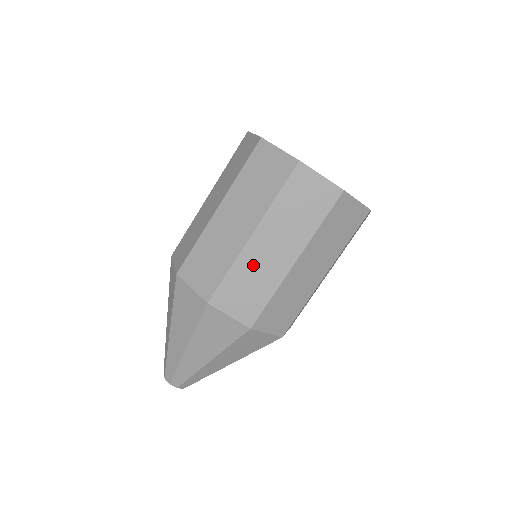
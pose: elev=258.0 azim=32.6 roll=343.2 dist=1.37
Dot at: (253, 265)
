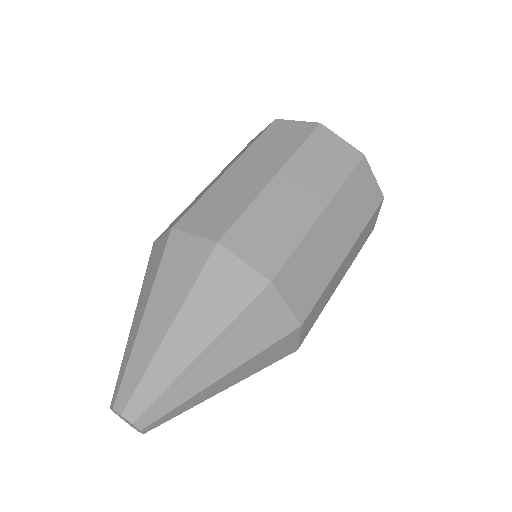
Dot at: (227, 188)
